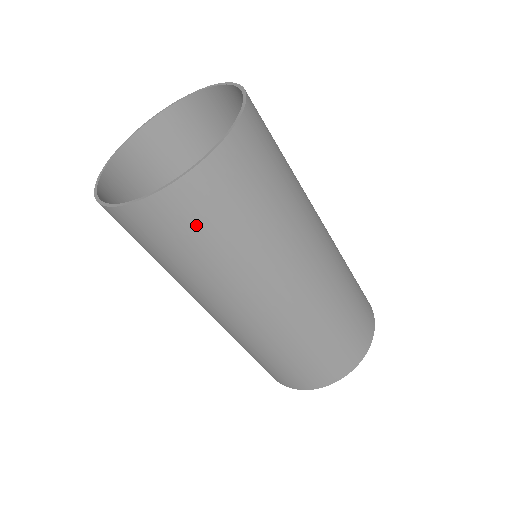
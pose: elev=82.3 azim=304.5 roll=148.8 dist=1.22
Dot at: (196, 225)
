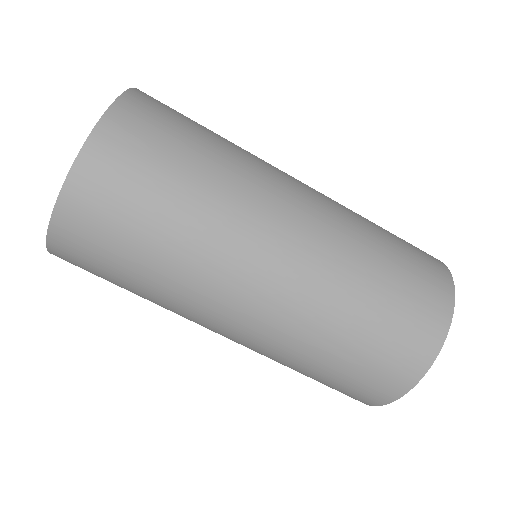
Dot at: (109, 229)
